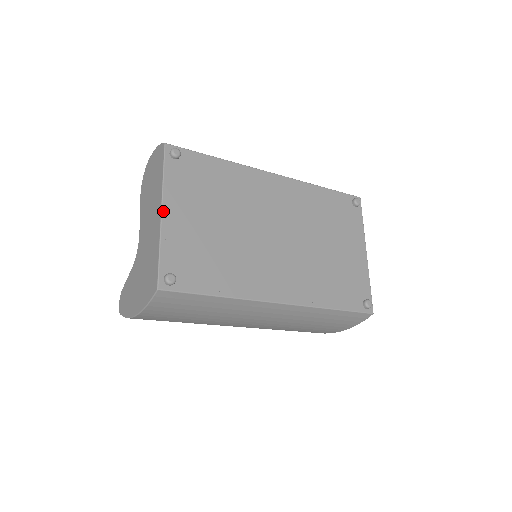
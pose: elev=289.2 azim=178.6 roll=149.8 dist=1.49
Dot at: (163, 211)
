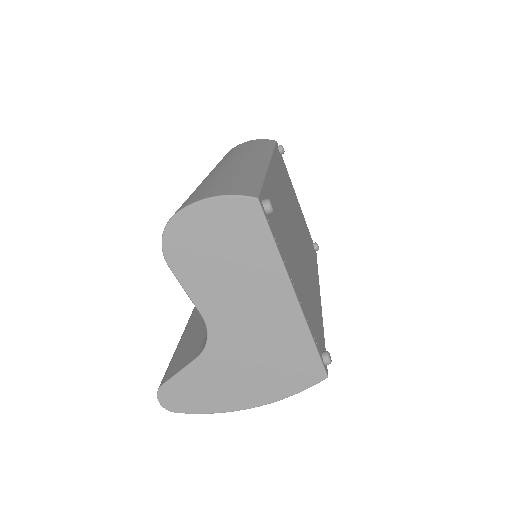
Dot at: (295, 292)
